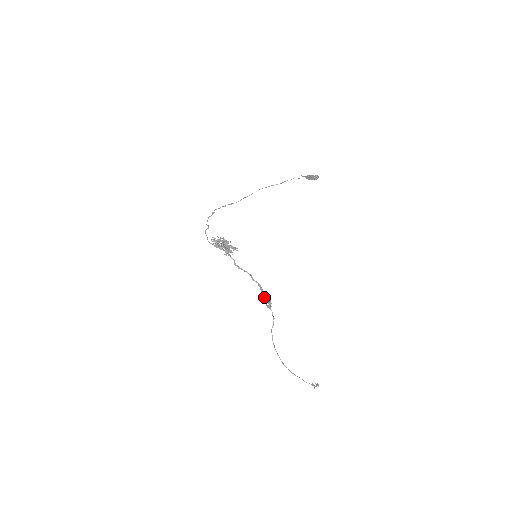
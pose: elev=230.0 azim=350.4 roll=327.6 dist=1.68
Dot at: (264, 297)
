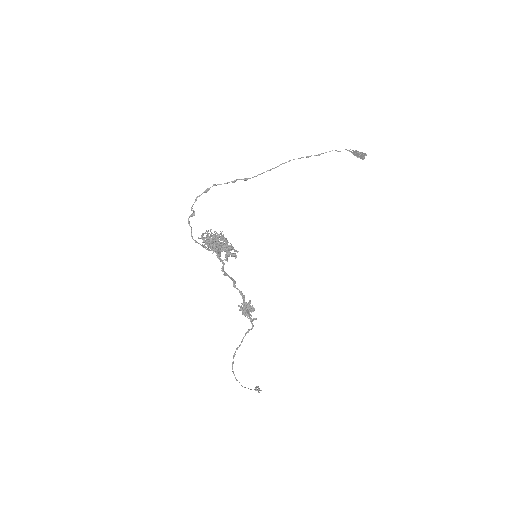
Dot at: (251, 309)
